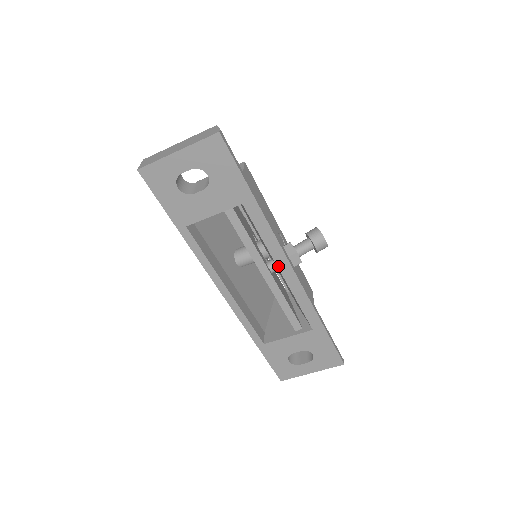
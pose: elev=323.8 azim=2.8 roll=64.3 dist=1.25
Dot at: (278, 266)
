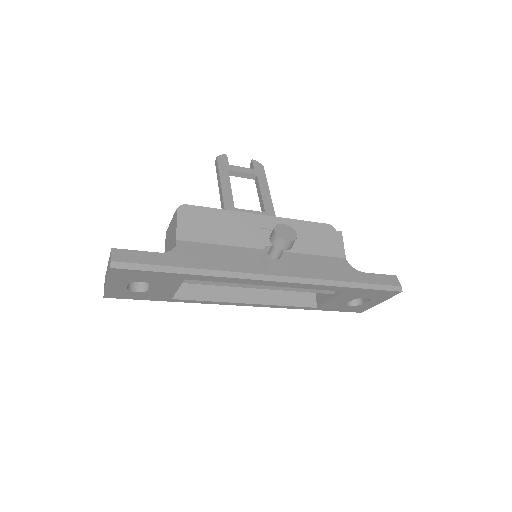
Dot at: occluded
